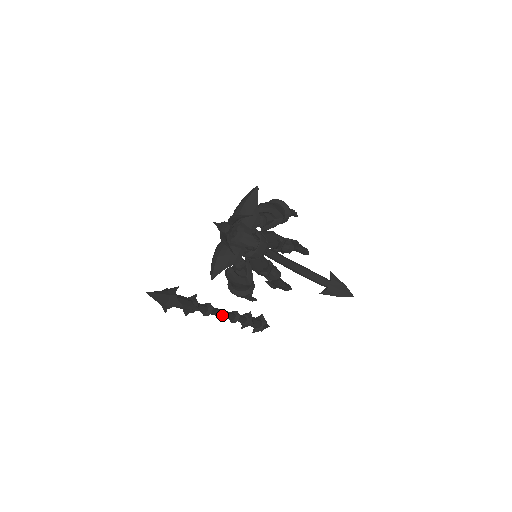
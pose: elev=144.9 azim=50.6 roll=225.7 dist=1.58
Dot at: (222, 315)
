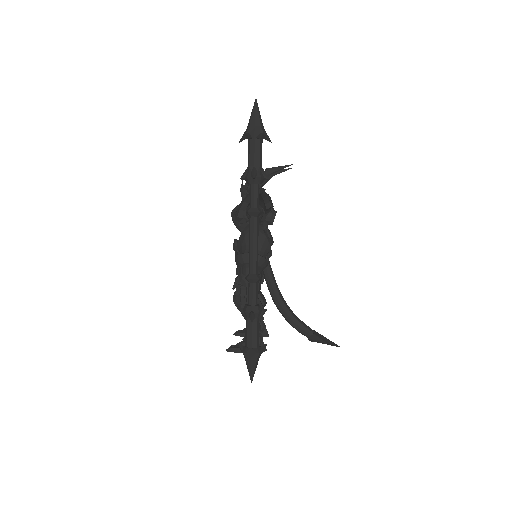
Dot at: (257, 243)
